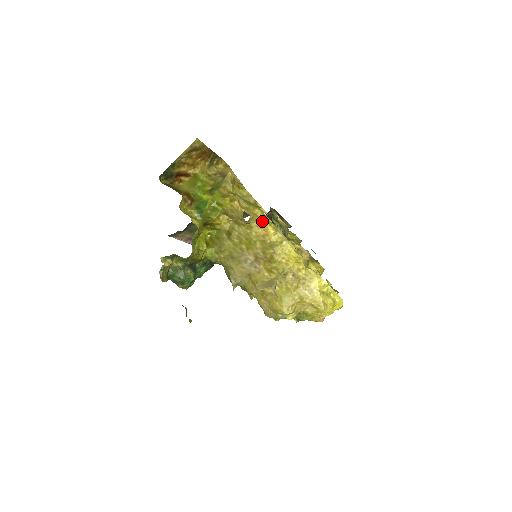
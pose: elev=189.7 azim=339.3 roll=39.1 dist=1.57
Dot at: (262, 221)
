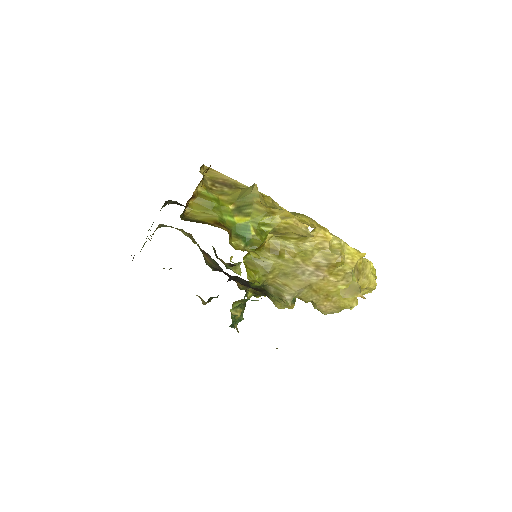
Dot at: (318, 229)
